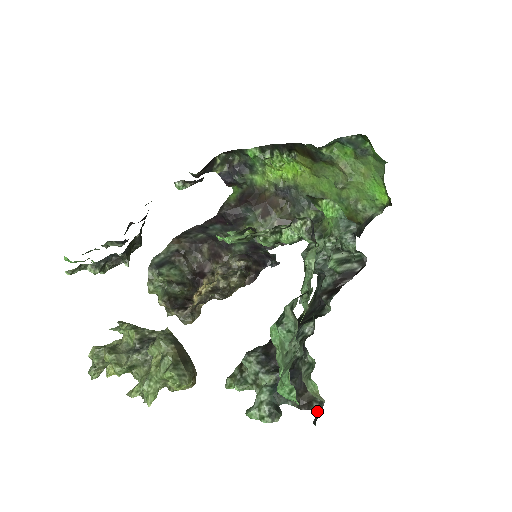
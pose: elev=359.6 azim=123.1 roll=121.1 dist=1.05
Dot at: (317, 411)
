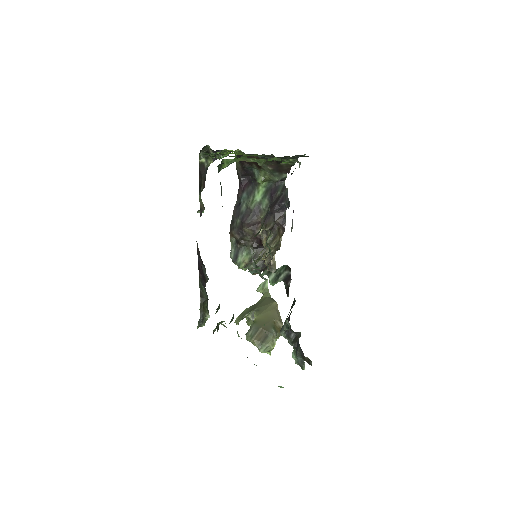
Dot at: occluded
